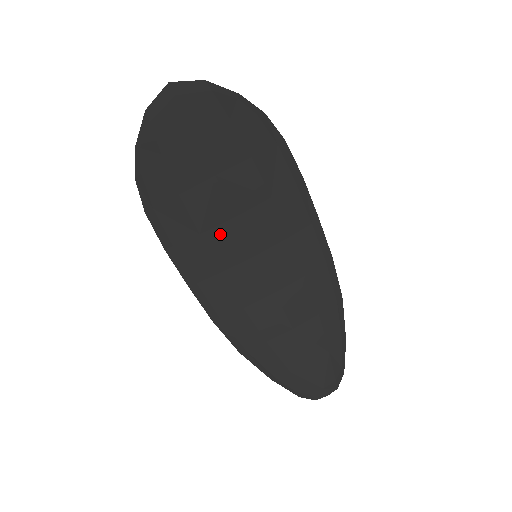
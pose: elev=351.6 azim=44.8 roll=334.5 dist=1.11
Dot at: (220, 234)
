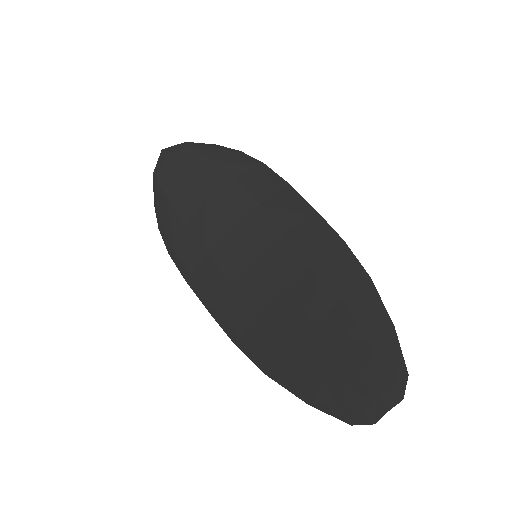
Dot at: (222, 248)
